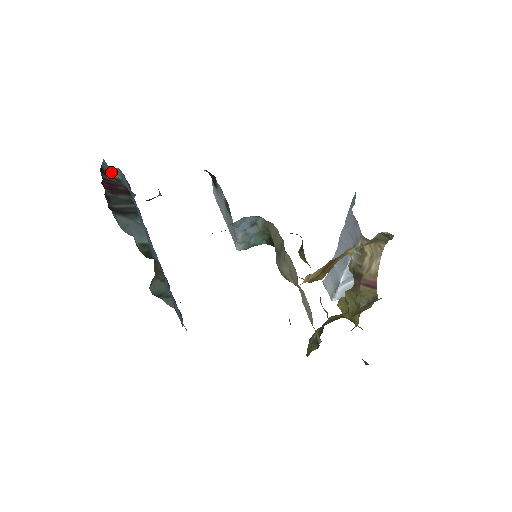
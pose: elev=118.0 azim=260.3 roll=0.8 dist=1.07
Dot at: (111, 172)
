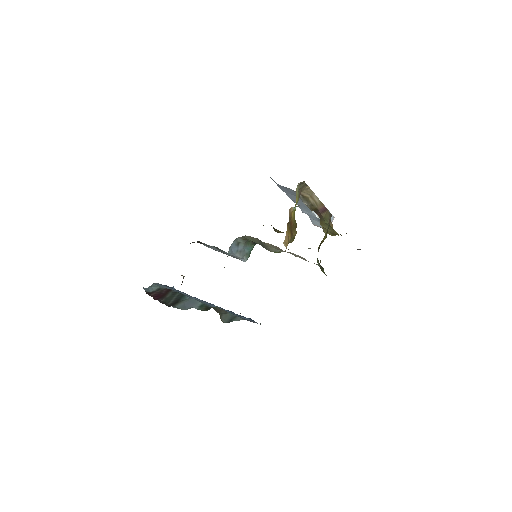
Dot at: (152, 289)
